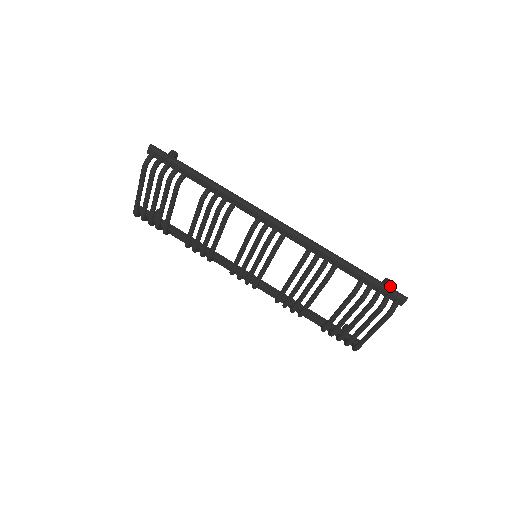
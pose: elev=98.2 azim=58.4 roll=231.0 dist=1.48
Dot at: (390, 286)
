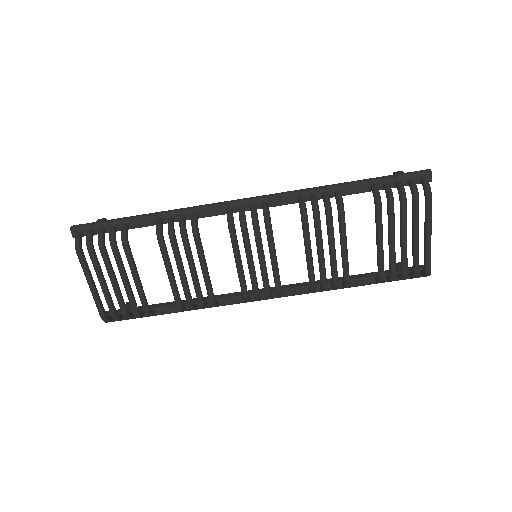
Dot at: occluded
